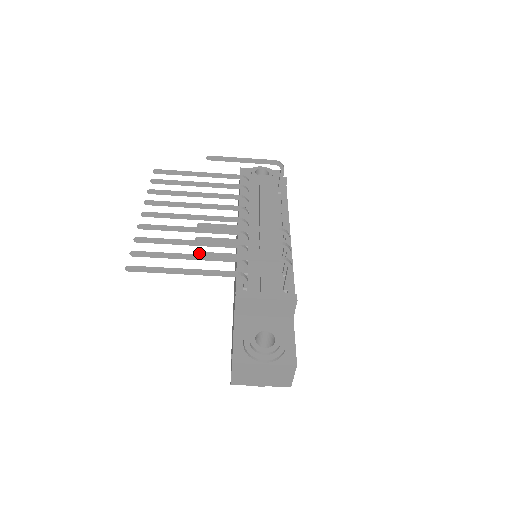
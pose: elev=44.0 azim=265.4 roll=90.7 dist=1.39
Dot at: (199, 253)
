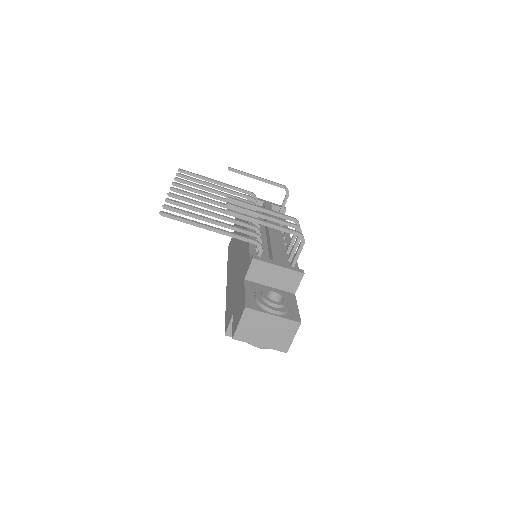
Dot at: (231, 210)
